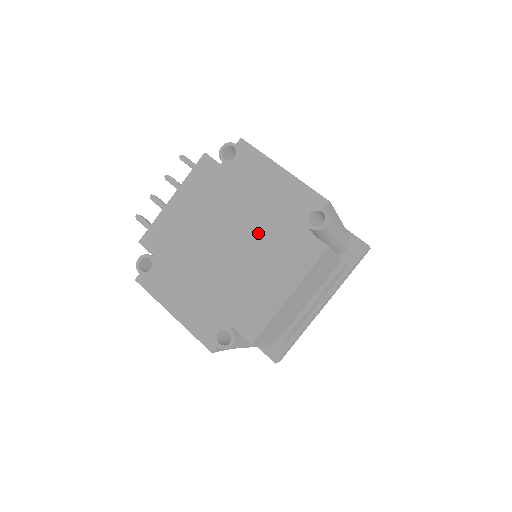
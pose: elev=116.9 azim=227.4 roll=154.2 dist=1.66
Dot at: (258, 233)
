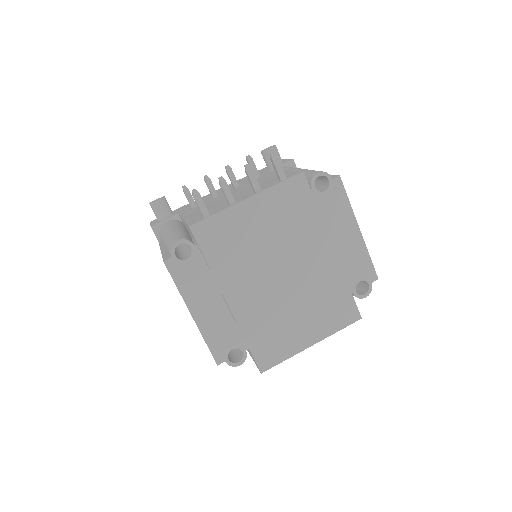
Dot at: (314, 279)
